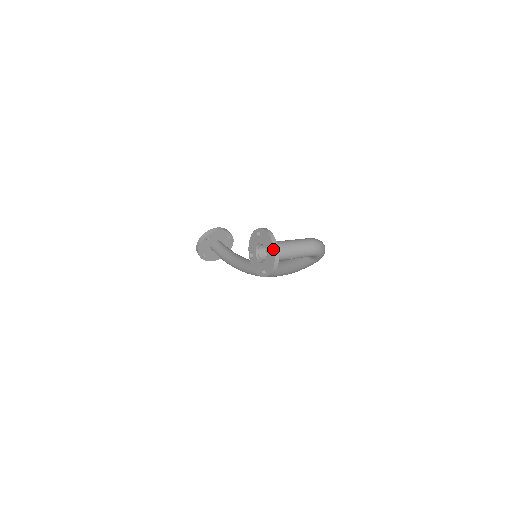
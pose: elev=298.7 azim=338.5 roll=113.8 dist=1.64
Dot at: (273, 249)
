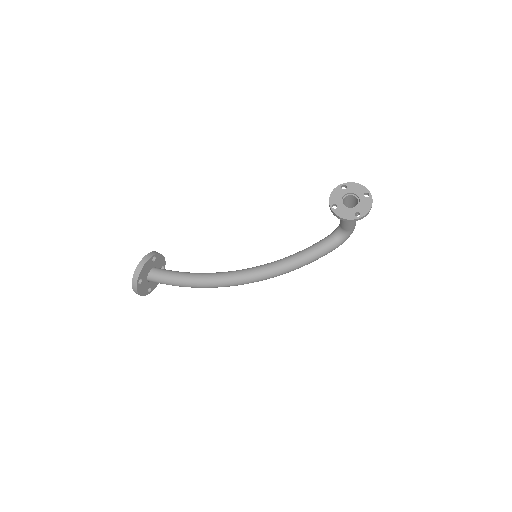
Dot at: (369, 193)
